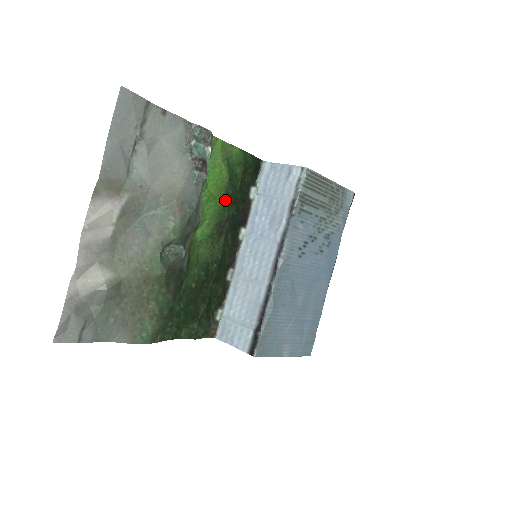
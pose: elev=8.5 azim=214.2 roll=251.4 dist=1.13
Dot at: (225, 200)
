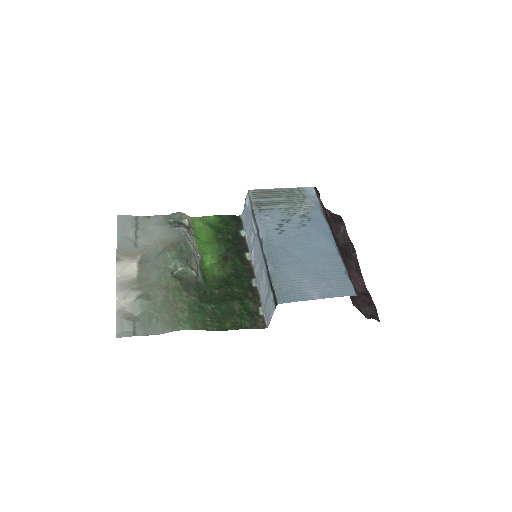
Dot at: (218, 242)
